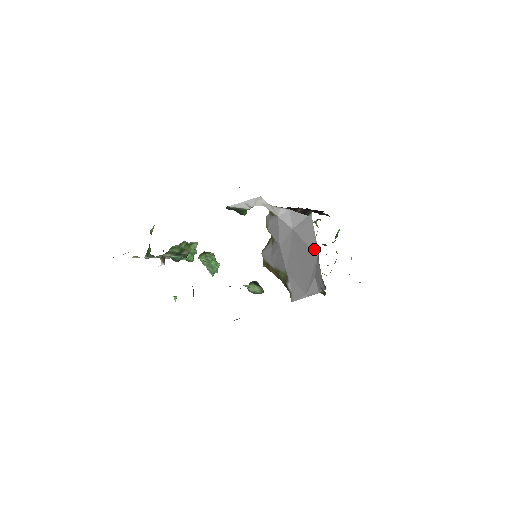
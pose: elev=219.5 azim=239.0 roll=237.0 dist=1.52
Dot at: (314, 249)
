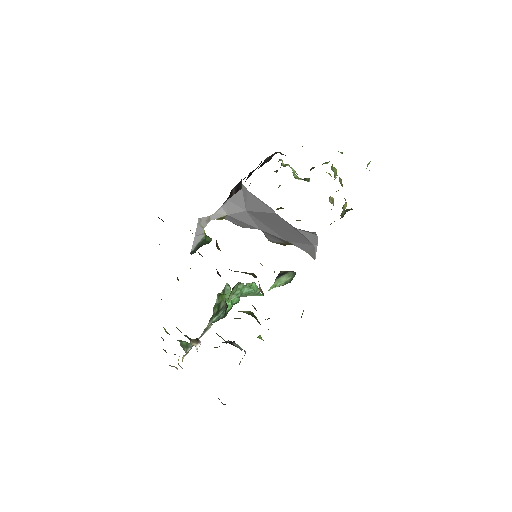
Dot at: (269, 211)
